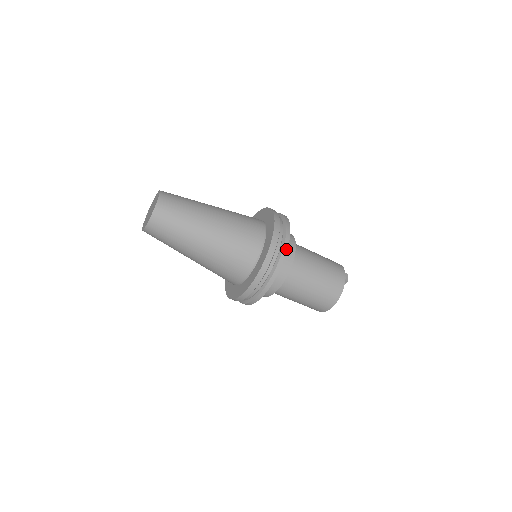
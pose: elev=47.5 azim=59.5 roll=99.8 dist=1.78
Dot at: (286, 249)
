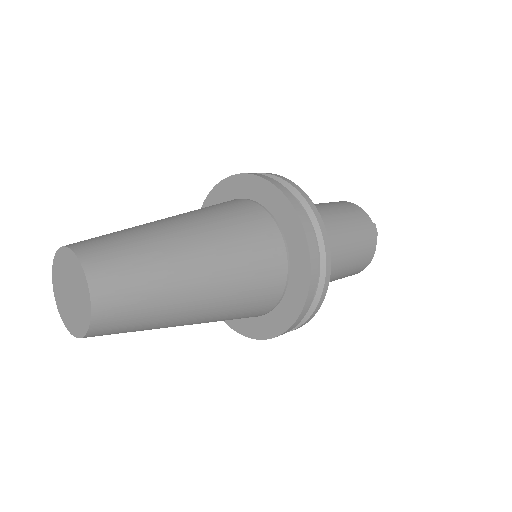
Dot at: (329, 270)
